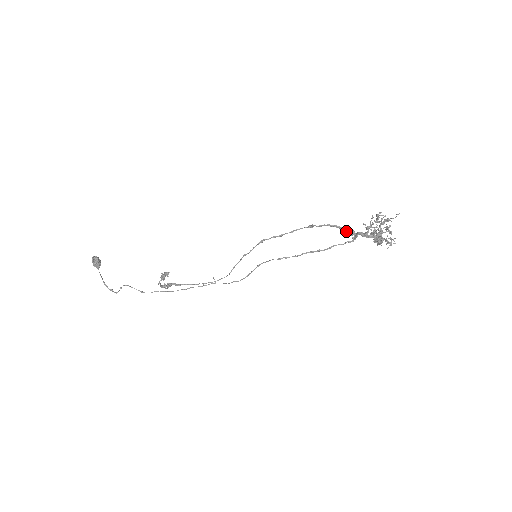
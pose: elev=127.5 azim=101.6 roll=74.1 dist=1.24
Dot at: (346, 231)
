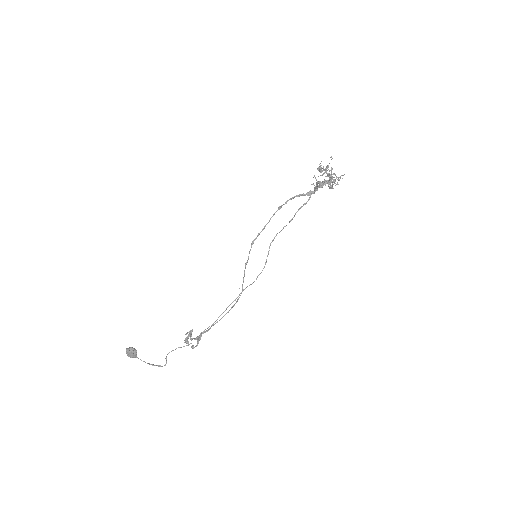
Dot at: (305, 195)
